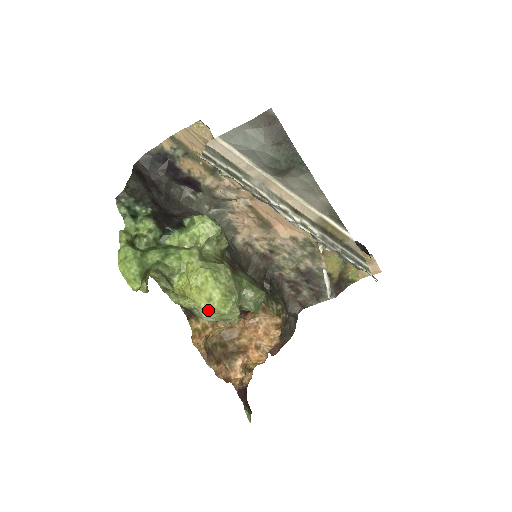
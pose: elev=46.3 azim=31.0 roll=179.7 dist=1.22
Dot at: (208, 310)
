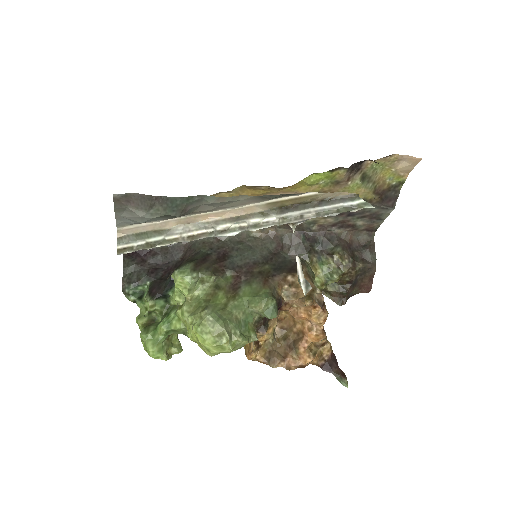
Dot at: (217, 354)
